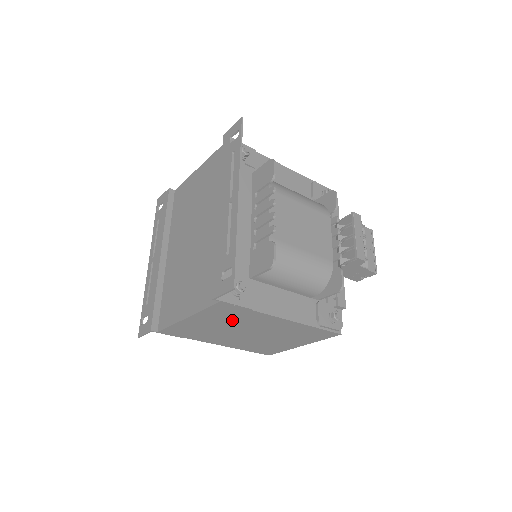
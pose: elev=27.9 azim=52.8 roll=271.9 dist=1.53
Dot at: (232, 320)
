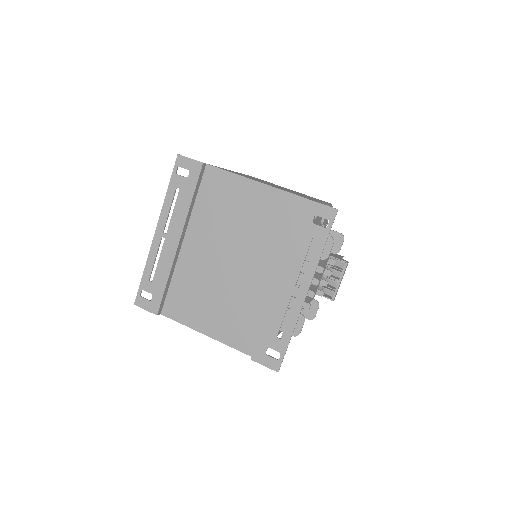
Dot at: occluded
